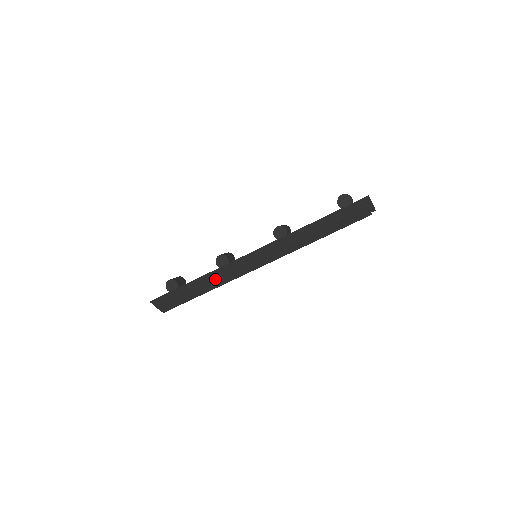
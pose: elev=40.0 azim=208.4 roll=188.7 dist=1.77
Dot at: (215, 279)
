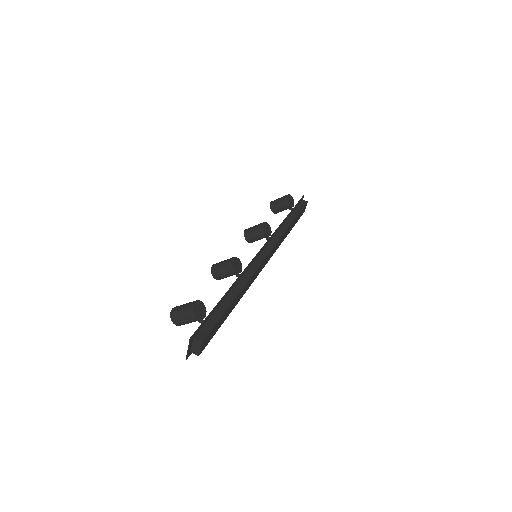
Dot at: (246, 284)
